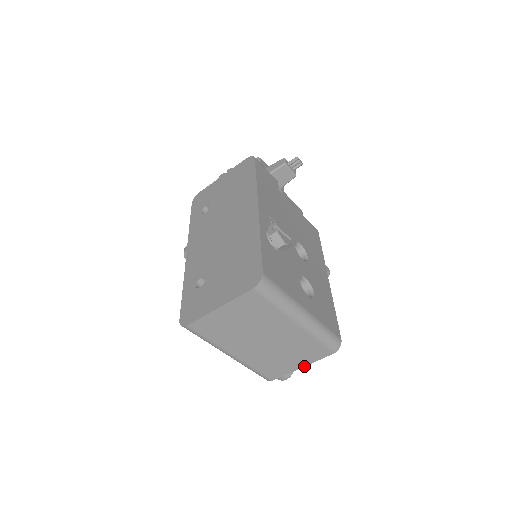
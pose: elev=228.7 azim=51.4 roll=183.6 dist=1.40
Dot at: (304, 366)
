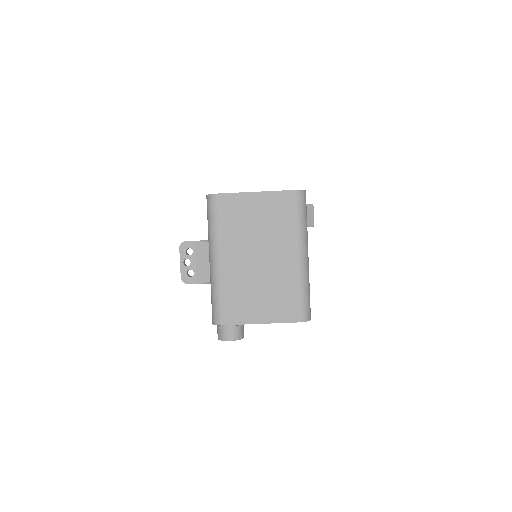
Dot at: (264, 323)
